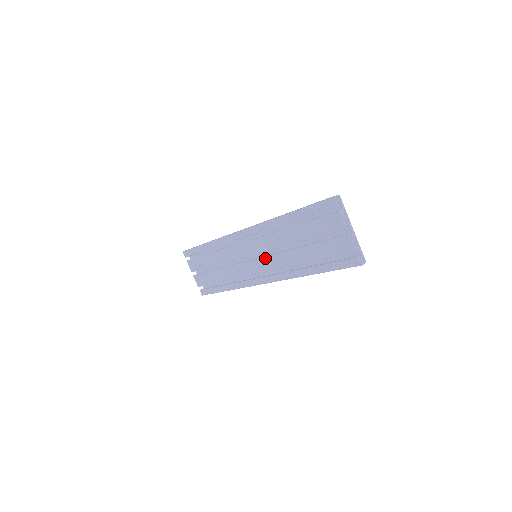
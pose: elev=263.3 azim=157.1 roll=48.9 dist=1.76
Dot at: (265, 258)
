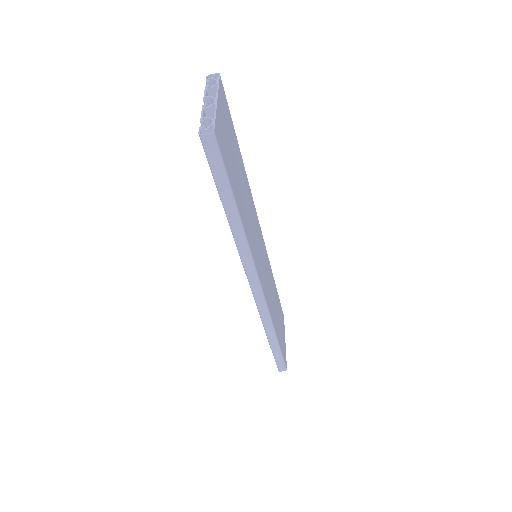
Dot at: occluded
